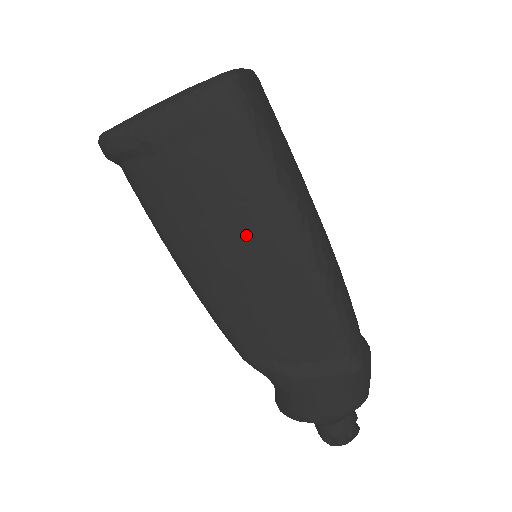
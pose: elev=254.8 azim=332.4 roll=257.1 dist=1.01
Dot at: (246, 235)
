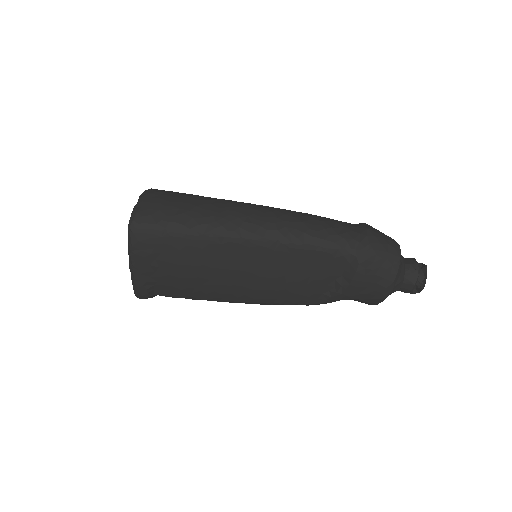
Dot at: (228, 267)
